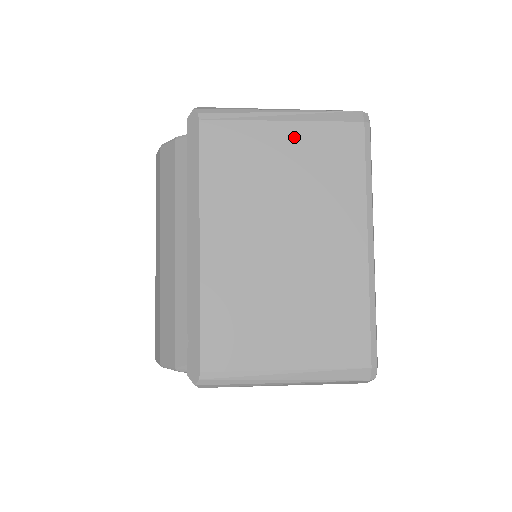
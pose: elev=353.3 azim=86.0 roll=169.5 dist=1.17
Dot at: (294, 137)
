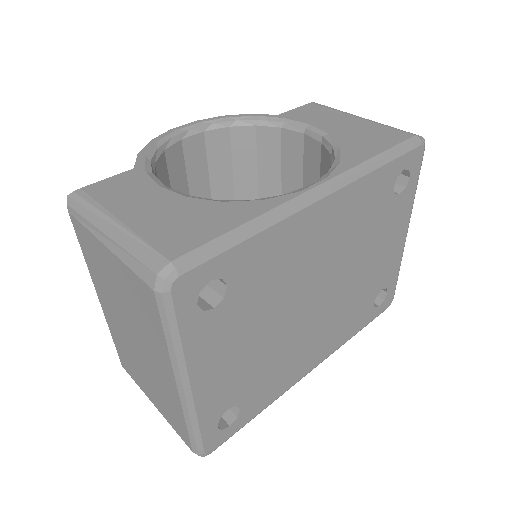
Dot at: (115, 266)
